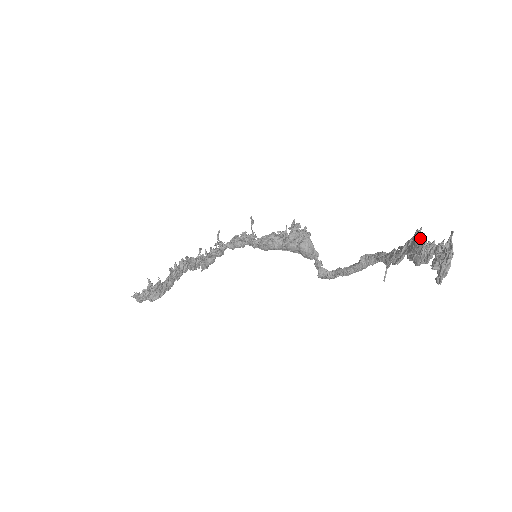
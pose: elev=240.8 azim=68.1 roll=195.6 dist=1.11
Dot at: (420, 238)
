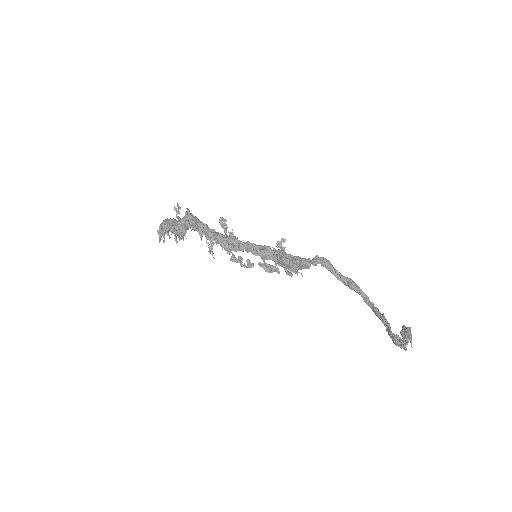
Dot at: (394, 342)
